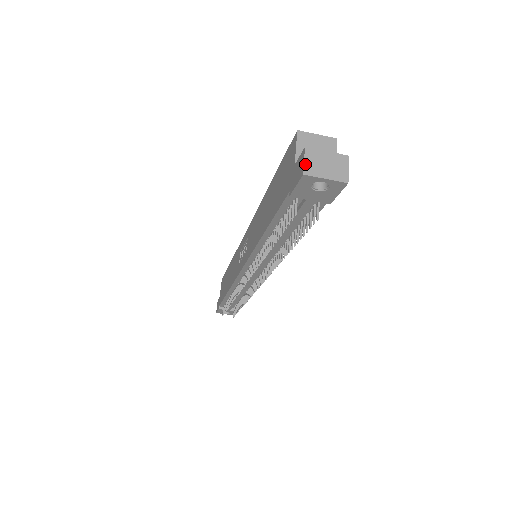
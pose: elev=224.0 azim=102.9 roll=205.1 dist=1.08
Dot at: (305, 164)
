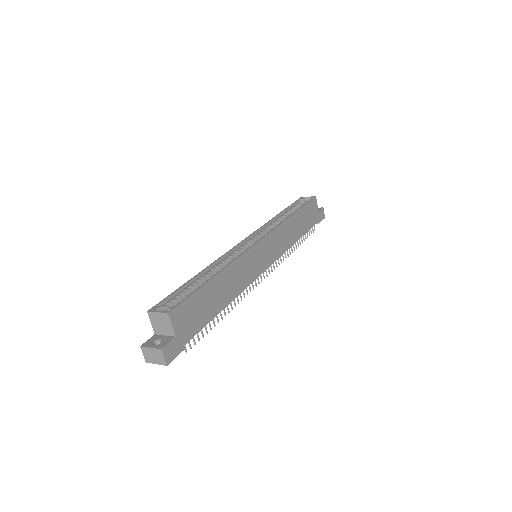
Dot at: (144, 357)
